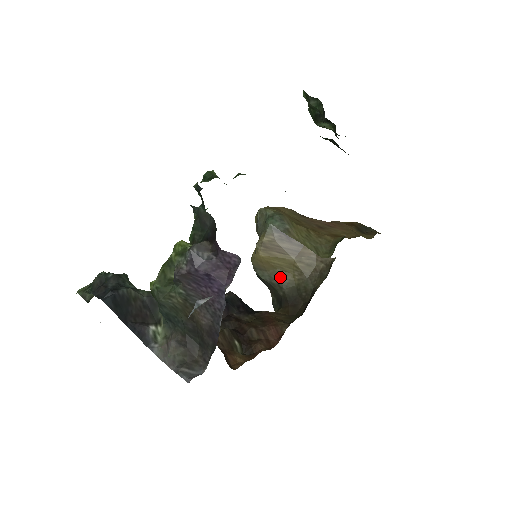
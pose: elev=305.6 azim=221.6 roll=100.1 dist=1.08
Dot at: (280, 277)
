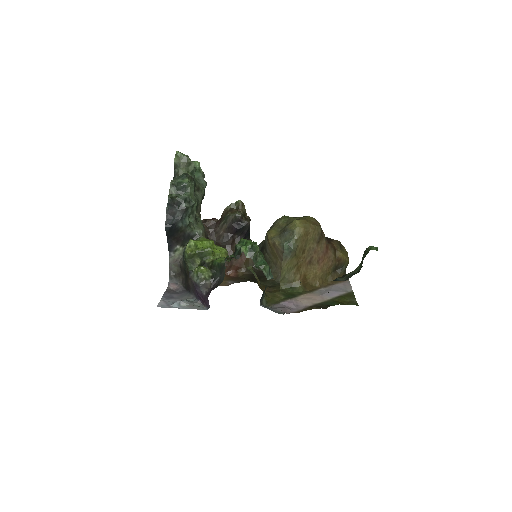
Dot at: (269, 251)
